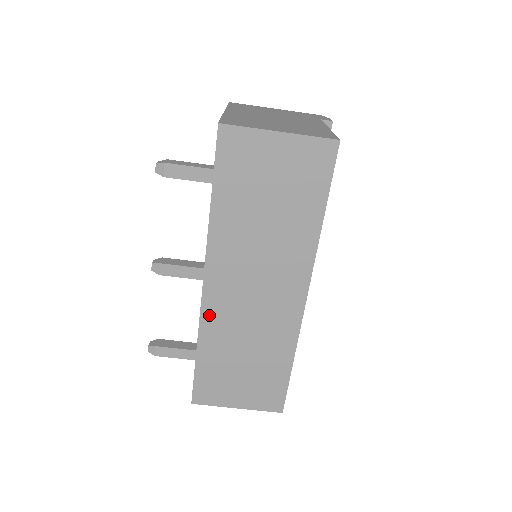
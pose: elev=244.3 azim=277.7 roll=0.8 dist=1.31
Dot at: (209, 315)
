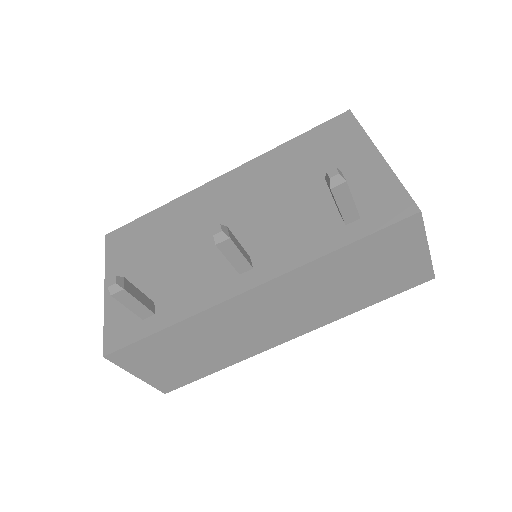
Dot at: (221, 310)
